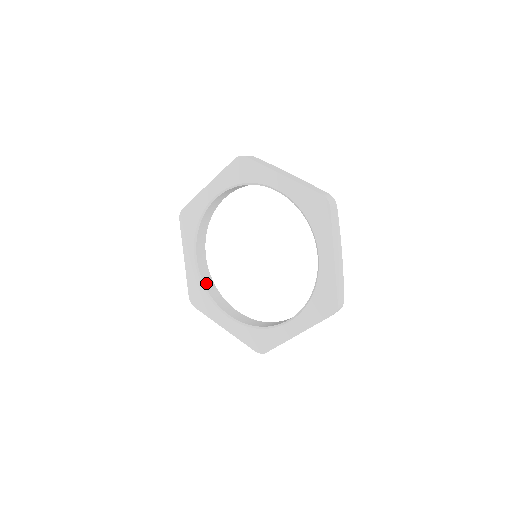
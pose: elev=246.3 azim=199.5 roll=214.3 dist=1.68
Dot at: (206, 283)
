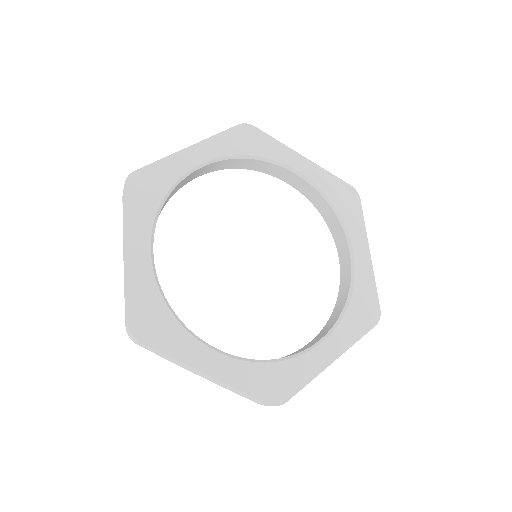
Dot at: (164, 298)
